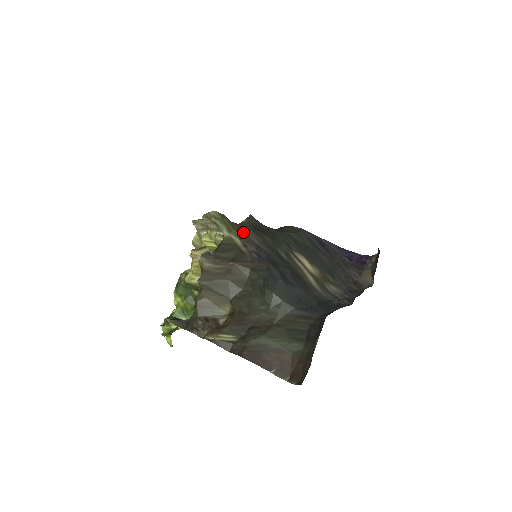
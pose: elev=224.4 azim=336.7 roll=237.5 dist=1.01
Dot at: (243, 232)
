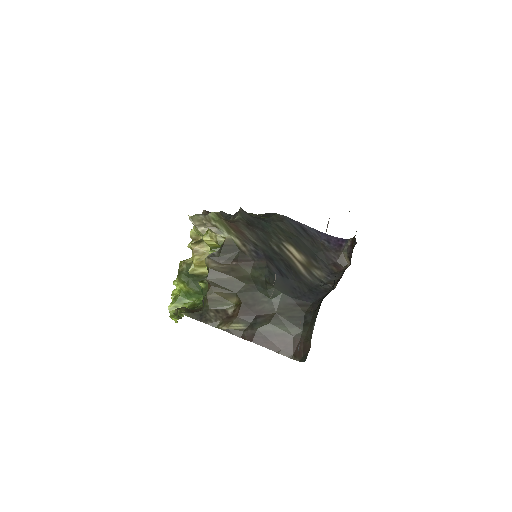
Dot at: (240, 231)
